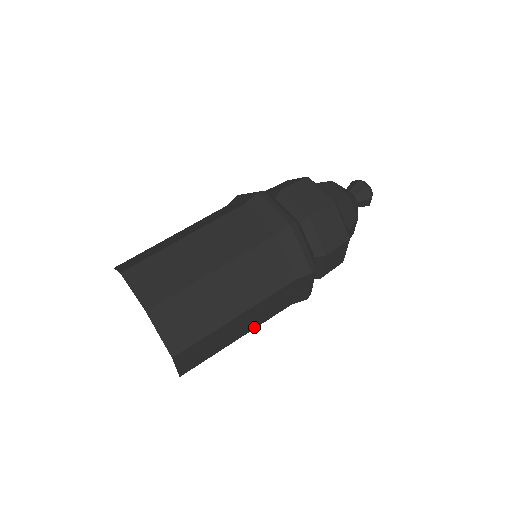
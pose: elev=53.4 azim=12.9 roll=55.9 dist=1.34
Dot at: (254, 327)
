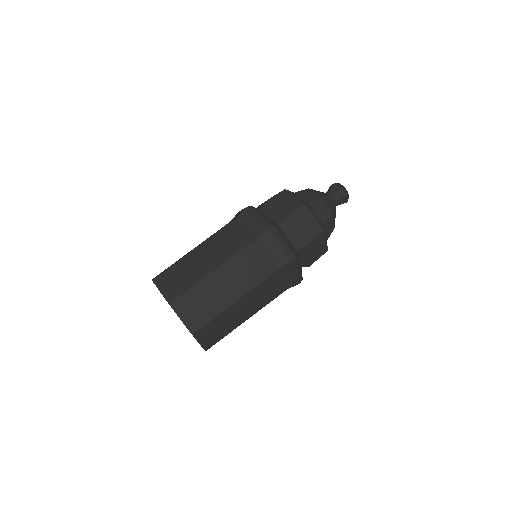
Dot at: occluded
